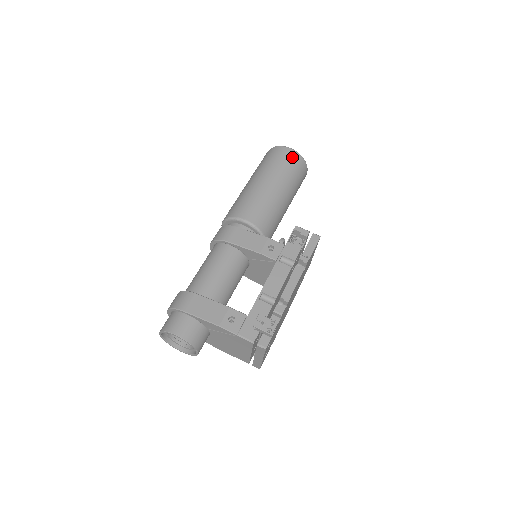
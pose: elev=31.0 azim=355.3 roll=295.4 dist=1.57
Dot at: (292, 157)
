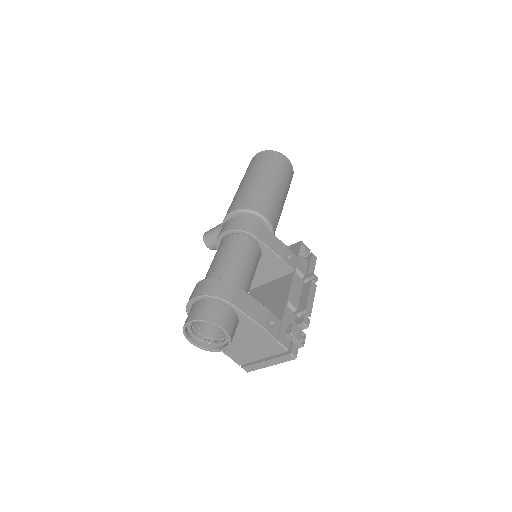
Dot at: (290, 169)
